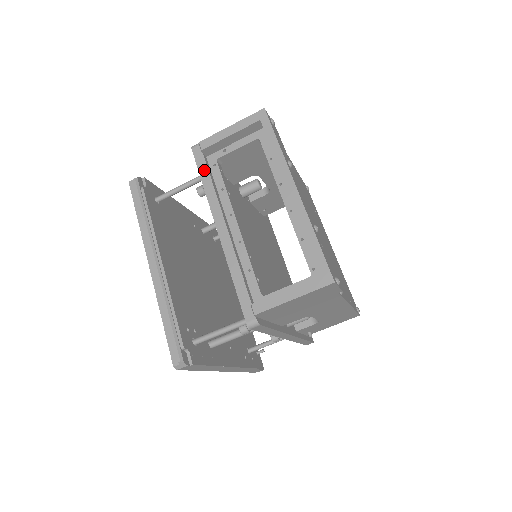
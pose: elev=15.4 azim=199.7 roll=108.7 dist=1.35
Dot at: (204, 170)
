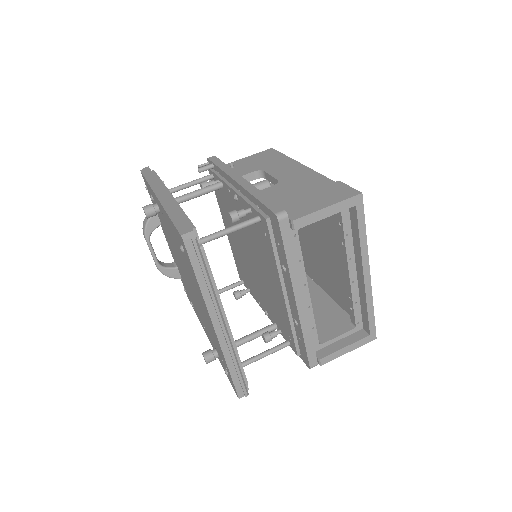
Dot at: (290, 247)
